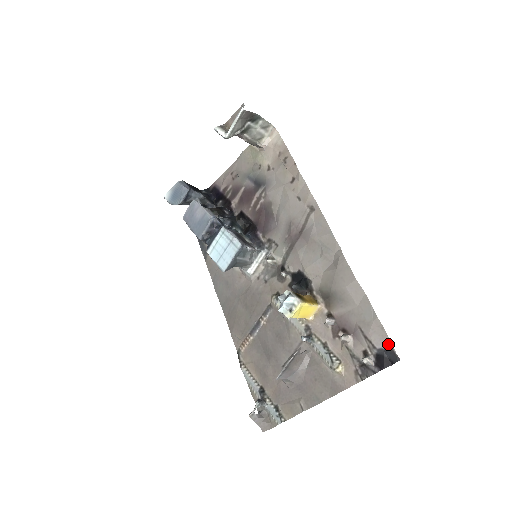
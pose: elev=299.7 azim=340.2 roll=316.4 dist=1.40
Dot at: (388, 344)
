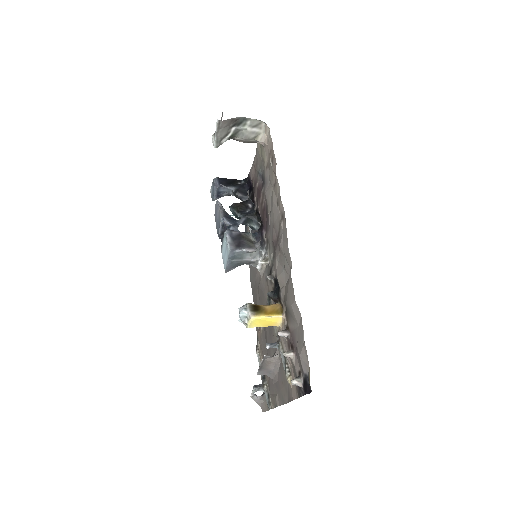
Dot at: (308, 372)
